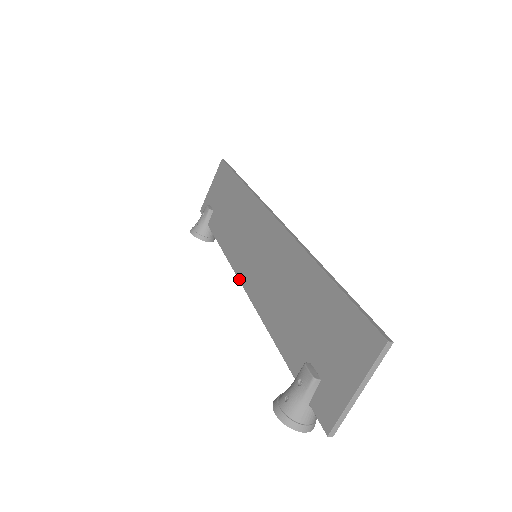
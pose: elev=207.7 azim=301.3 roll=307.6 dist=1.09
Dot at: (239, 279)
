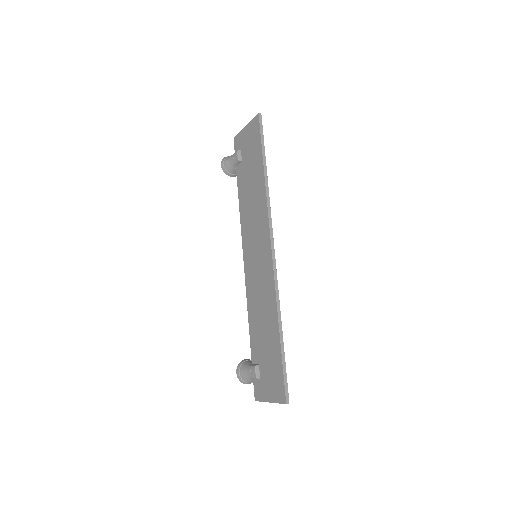
Dot at: (243, 257)
